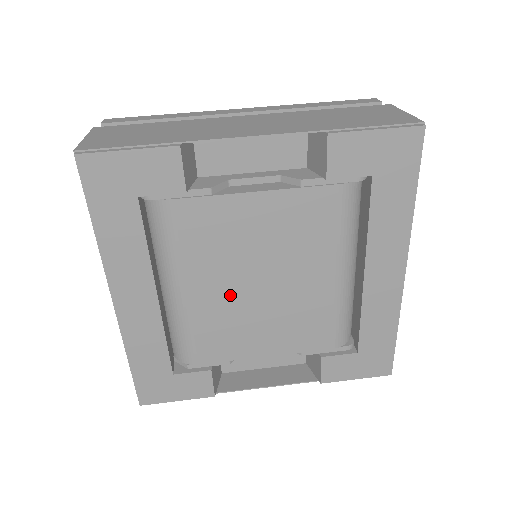
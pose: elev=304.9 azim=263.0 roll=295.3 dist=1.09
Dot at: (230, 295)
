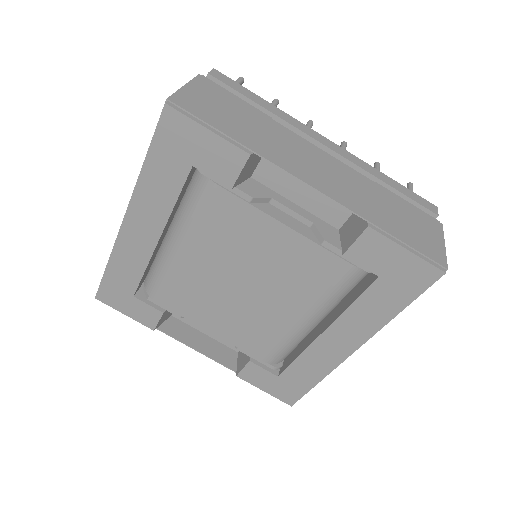
Dot at: (214, 276)
